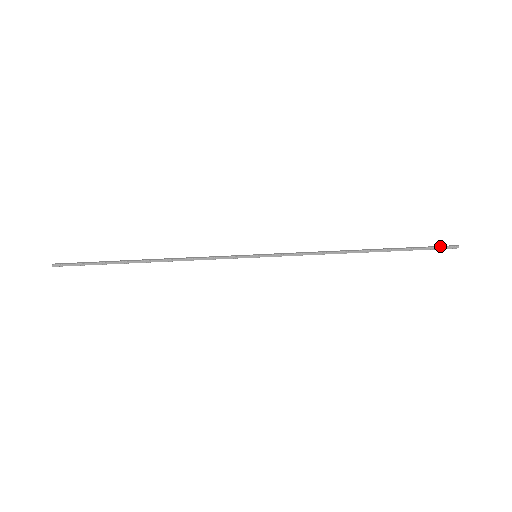
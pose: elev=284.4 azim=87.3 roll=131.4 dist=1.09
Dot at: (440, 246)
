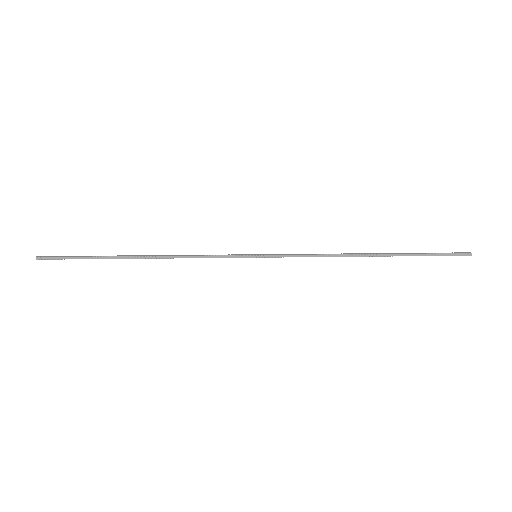
Dot at: (450, 253)
